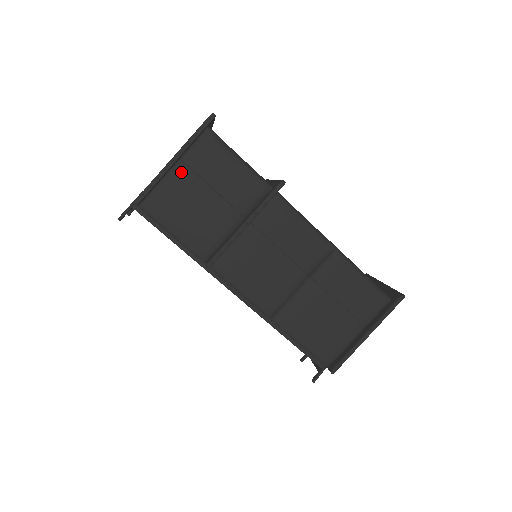
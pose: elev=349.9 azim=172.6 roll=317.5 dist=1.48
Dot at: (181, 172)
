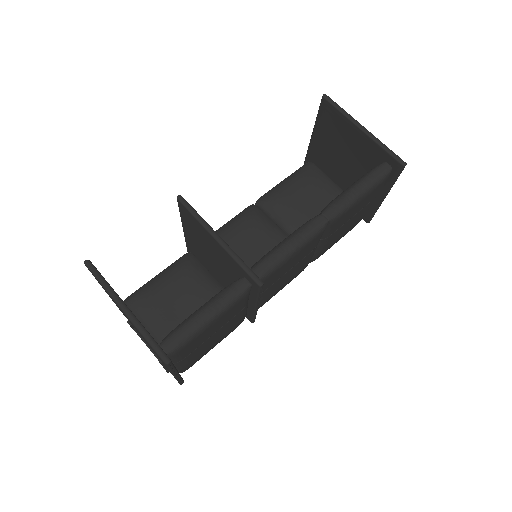
Dot at: (184, 361)
